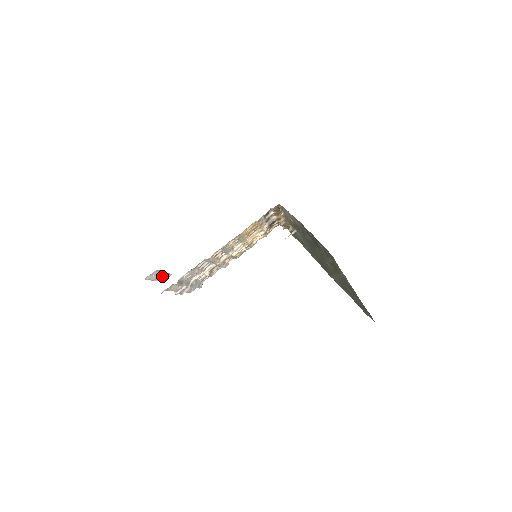
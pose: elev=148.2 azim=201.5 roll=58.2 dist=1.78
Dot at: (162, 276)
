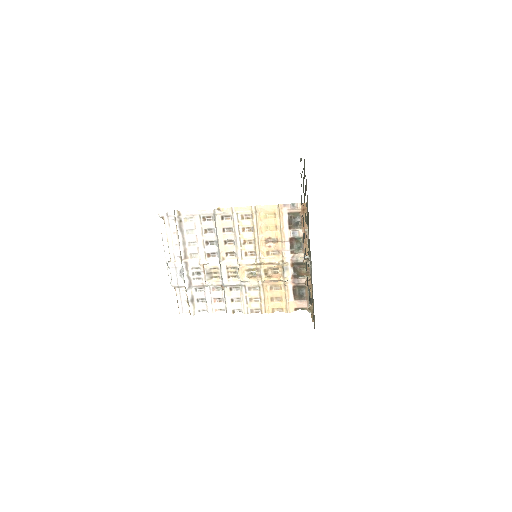
Dot at: occluded
